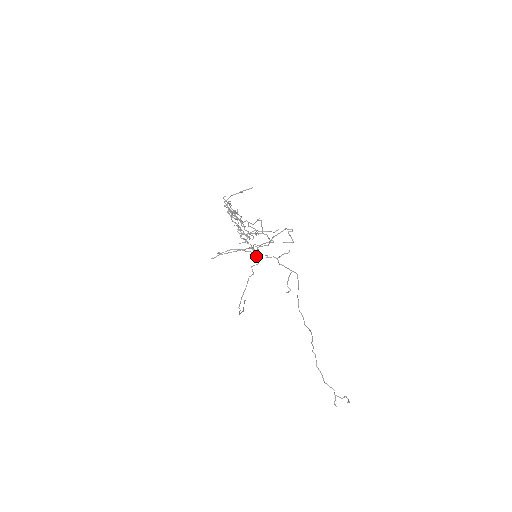
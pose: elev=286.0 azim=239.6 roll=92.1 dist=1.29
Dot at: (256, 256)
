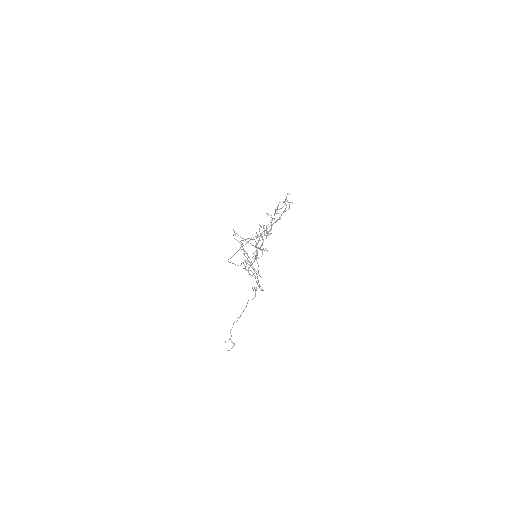
Dot at: (265, 248)
